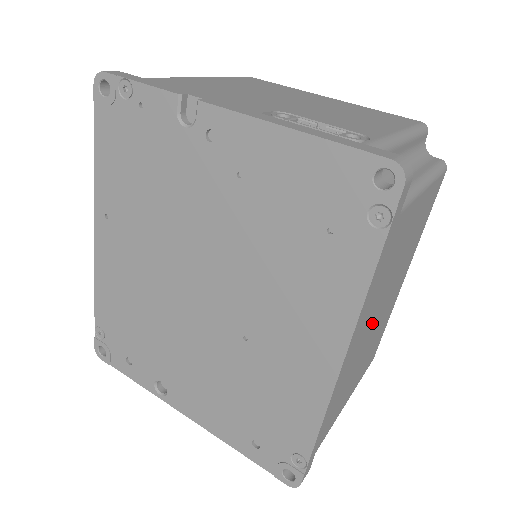
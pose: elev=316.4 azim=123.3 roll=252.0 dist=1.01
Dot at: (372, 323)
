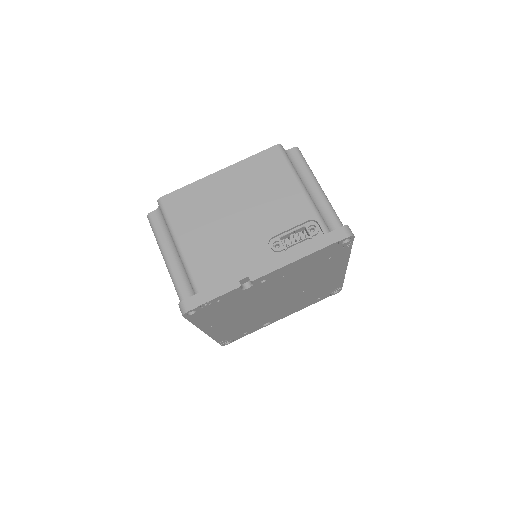
Dot at: occluded
